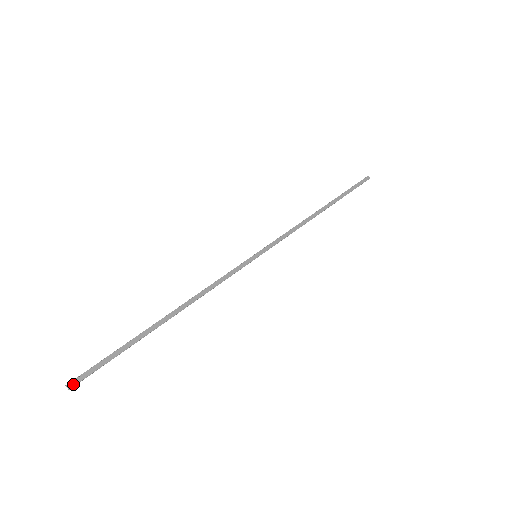
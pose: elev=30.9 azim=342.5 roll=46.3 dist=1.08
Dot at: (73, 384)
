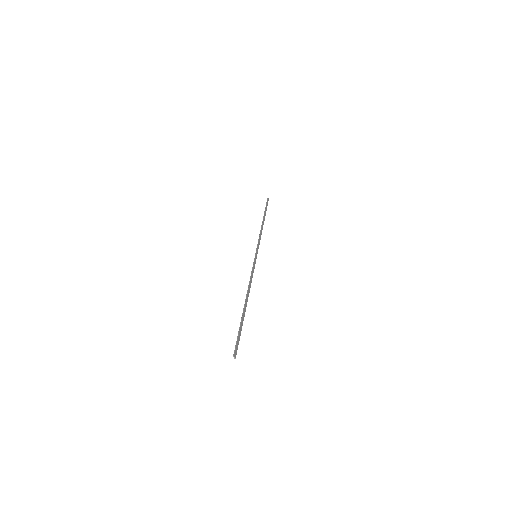
Dot at: (236, 354)
